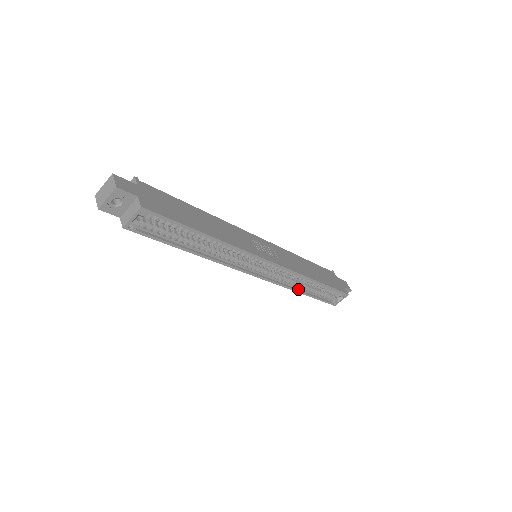
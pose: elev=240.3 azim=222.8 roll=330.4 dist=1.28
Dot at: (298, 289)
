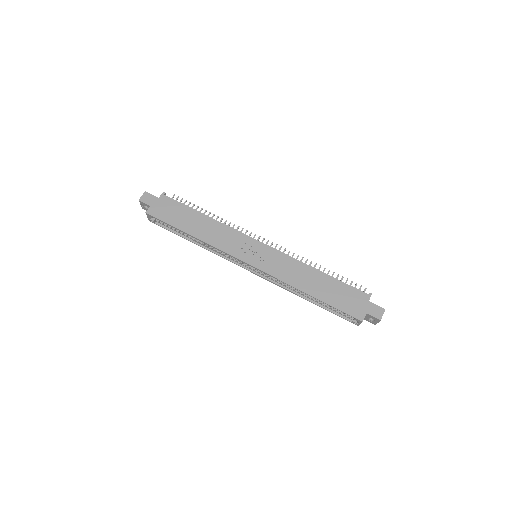
Dot at: (301, 294)
